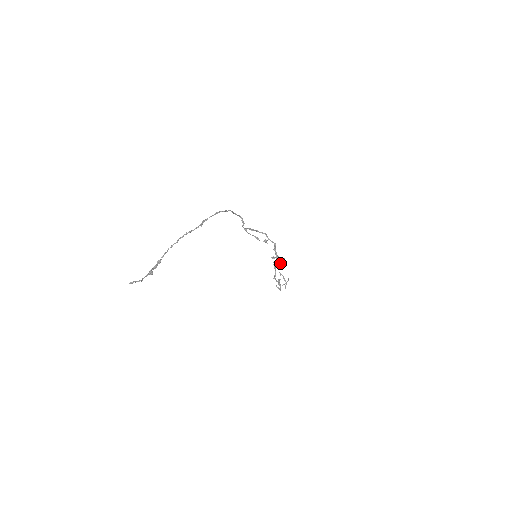
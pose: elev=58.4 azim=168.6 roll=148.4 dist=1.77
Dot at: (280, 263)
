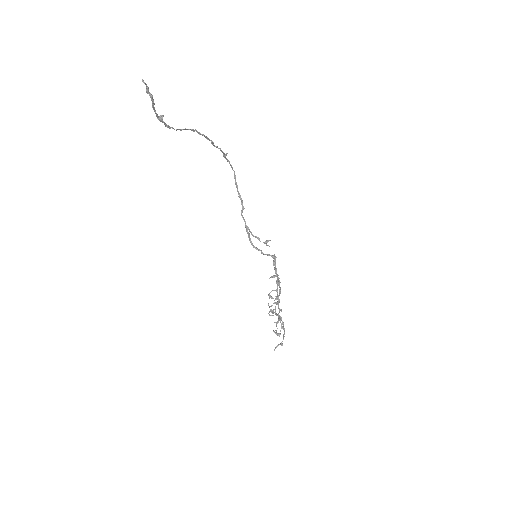
Dot at: (277, 297)
